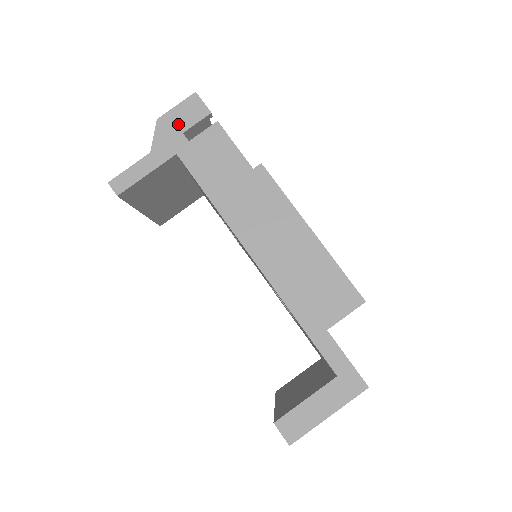
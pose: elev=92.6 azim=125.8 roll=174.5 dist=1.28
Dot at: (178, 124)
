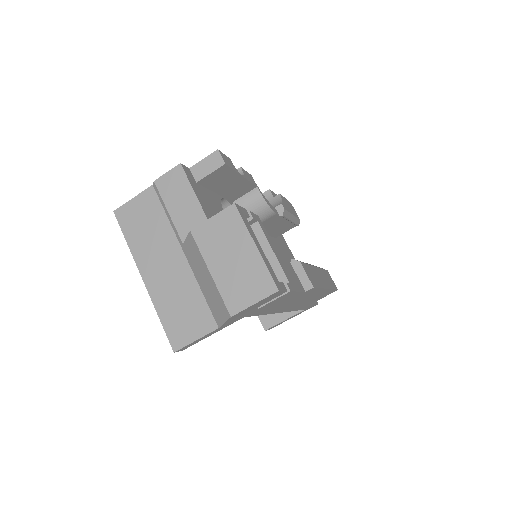
Dot at: (252, 309)
